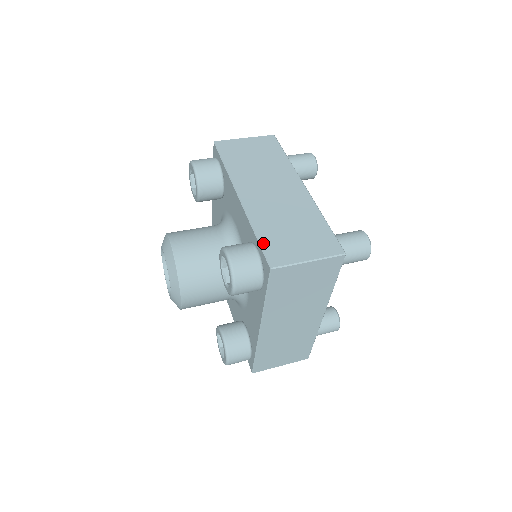
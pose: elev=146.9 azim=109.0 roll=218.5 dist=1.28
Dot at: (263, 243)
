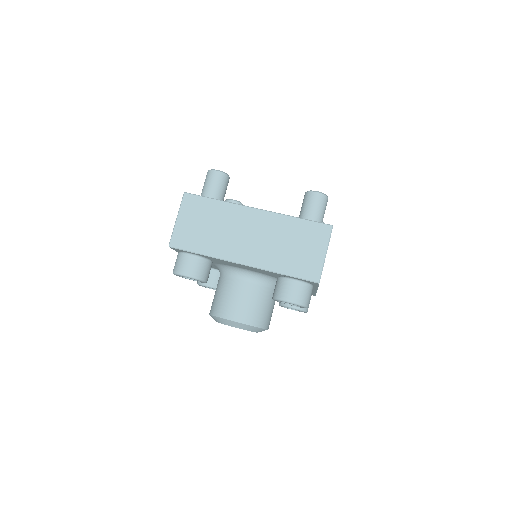
Dot at: (295, 275)
